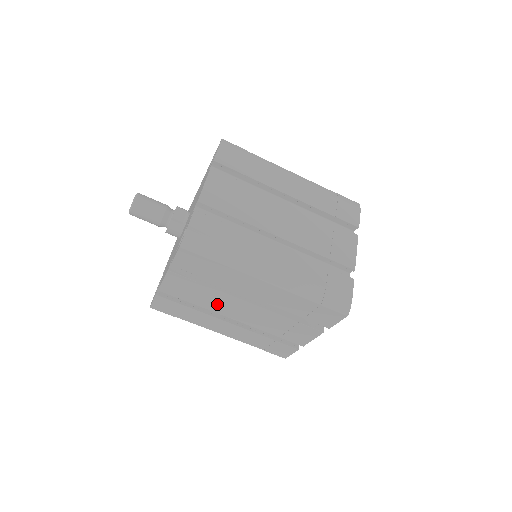
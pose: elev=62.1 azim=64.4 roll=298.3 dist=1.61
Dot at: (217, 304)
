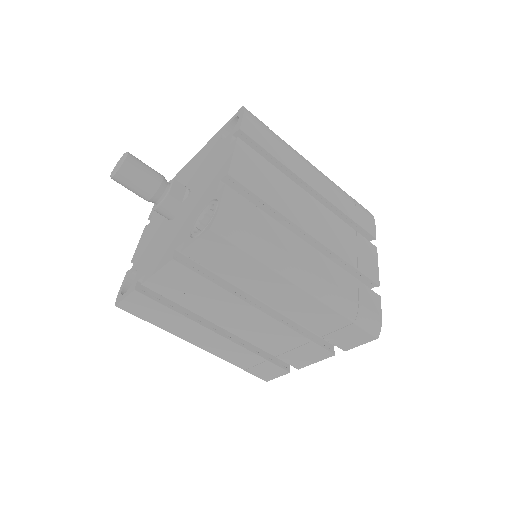
Dot at: (217, 310)
